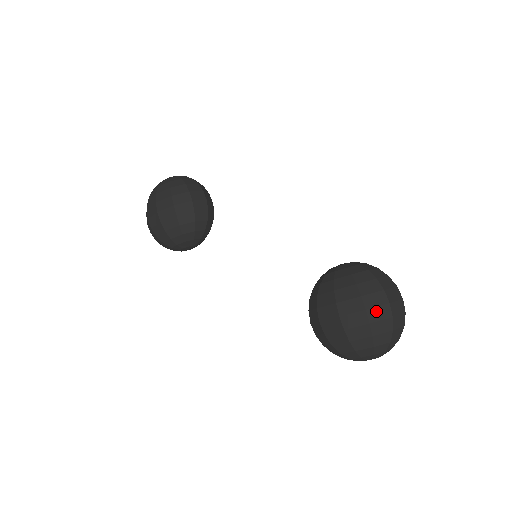
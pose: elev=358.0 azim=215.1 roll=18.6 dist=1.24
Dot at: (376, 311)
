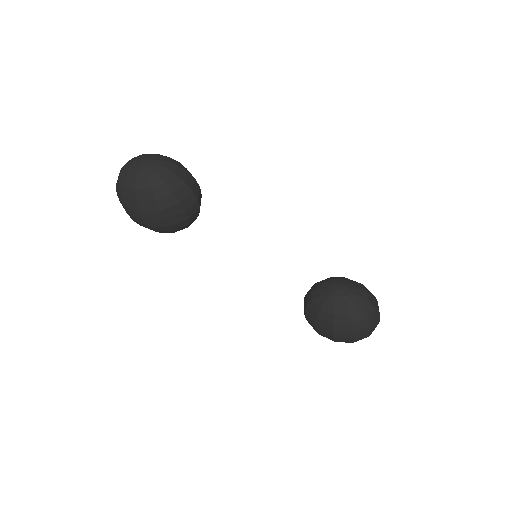
Dot at: (361, 336)
